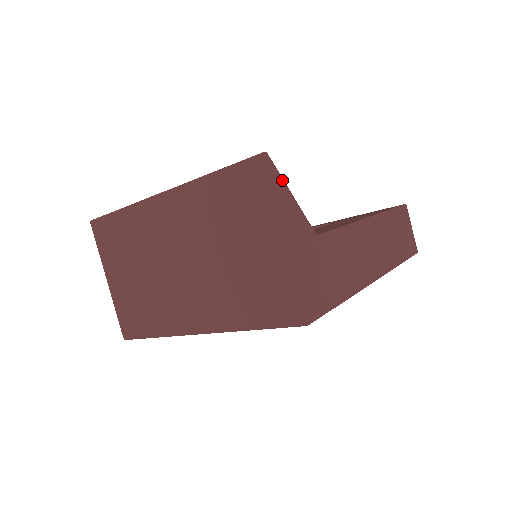
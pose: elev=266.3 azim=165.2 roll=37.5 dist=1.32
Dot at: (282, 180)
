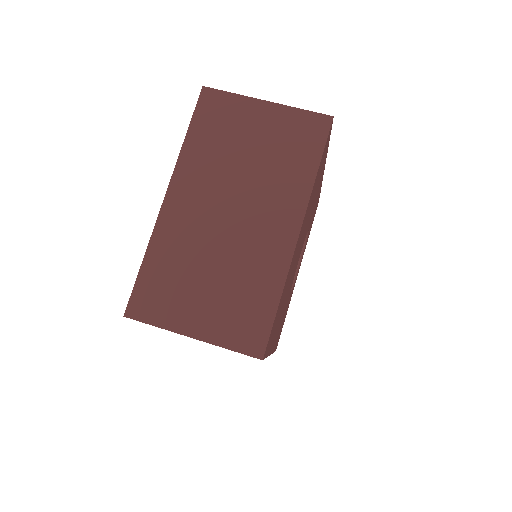
Dot at: occluded
